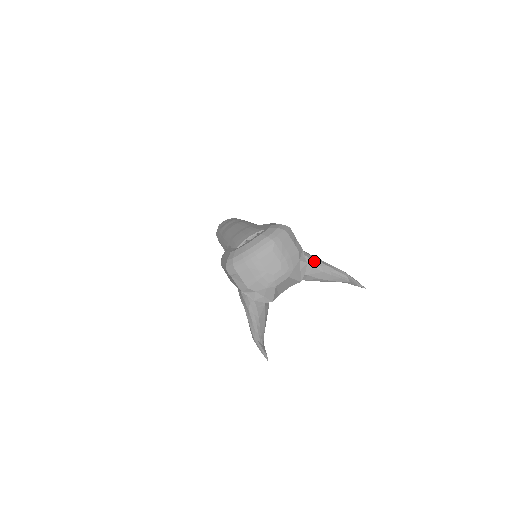
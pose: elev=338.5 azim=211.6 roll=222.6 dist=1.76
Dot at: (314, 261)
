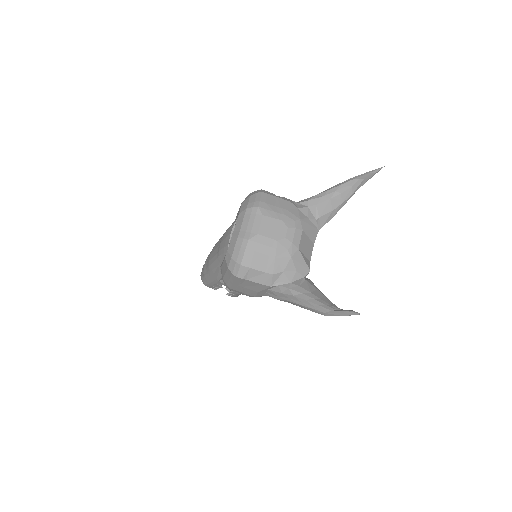
Dot at: (312, 199)
